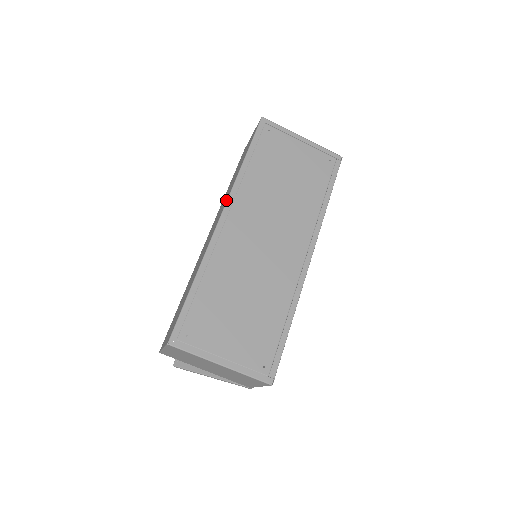
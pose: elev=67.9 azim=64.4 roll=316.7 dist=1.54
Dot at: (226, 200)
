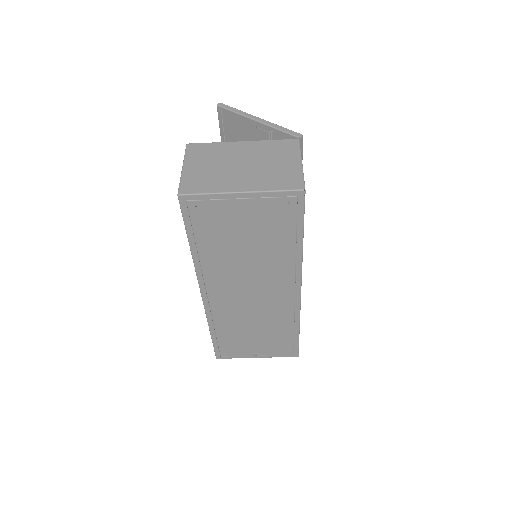
Dot at: occluded
